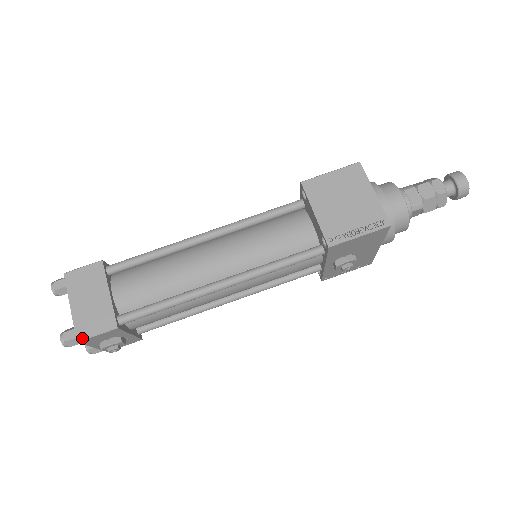
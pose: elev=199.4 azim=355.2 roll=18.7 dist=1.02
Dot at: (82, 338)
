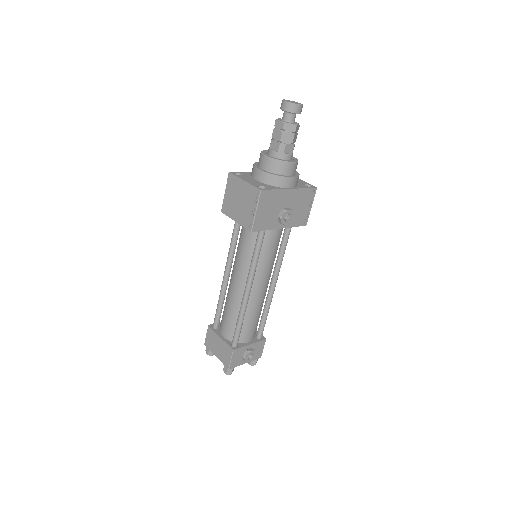
Dot at: (228, 366)
